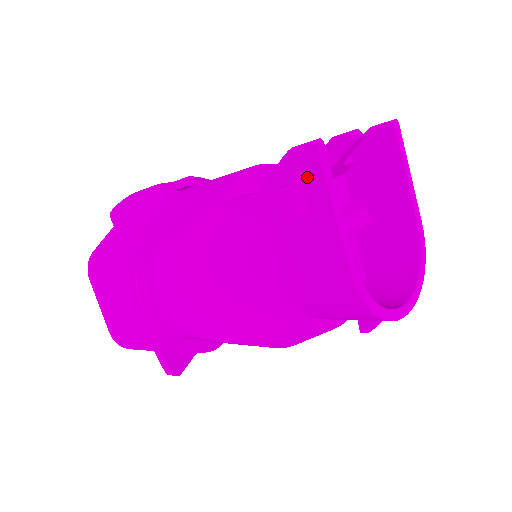
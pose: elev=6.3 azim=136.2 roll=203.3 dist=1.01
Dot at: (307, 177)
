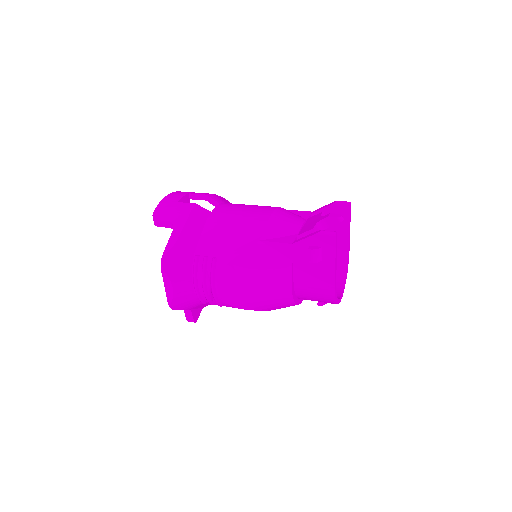
Dot at: (326, 246)
